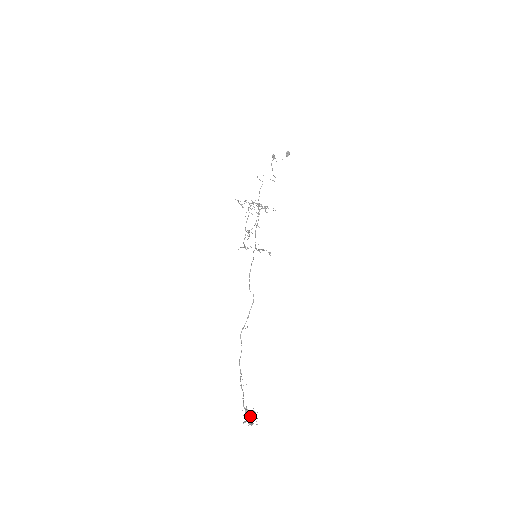
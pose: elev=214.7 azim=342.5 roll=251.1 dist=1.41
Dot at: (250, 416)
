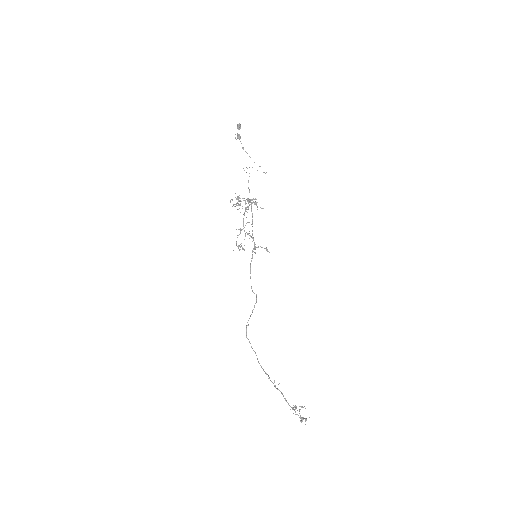
Dot at: occluded
